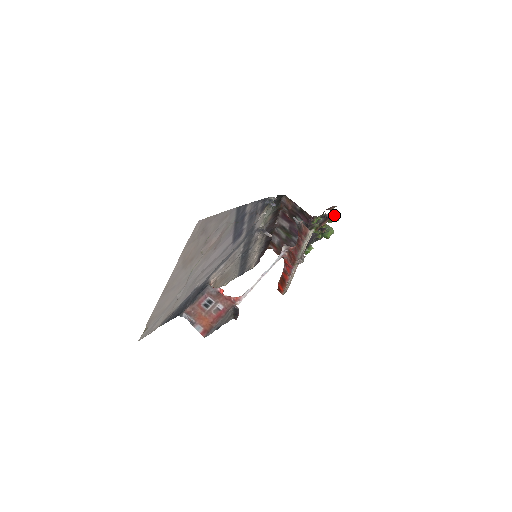
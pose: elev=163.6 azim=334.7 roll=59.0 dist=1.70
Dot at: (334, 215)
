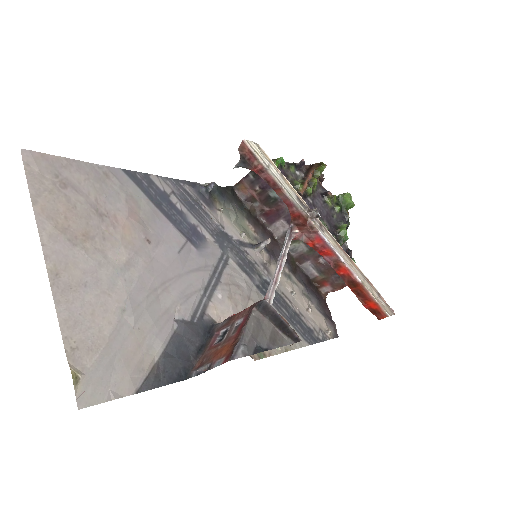
Dot at: (314, 166)
